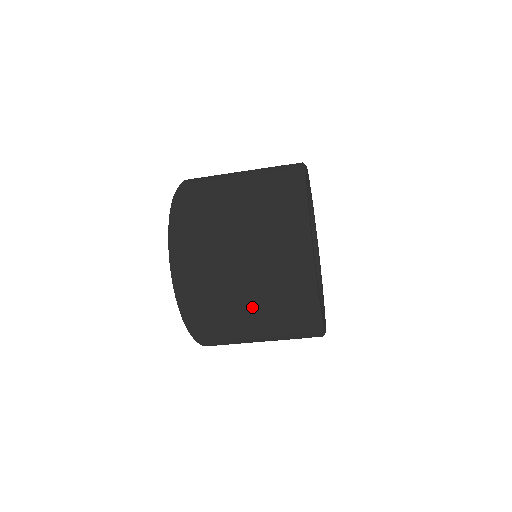
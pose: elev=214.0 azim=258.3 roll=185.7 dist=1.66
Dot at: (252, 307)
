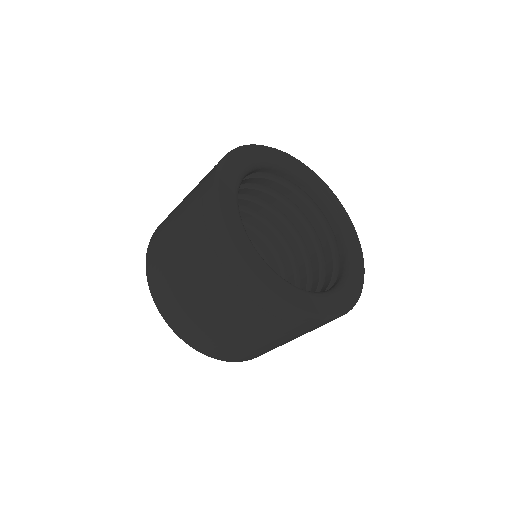
Dot at: (218, 313)
